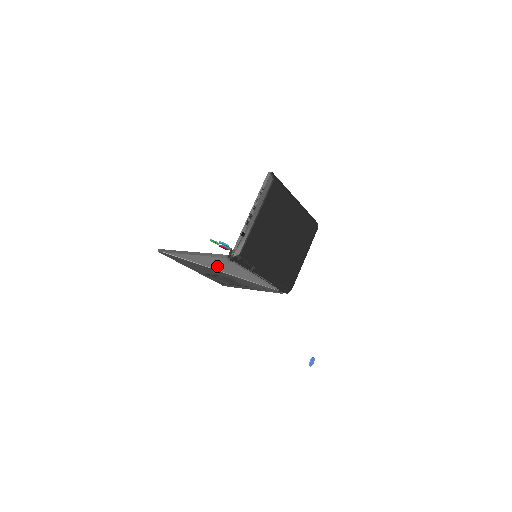
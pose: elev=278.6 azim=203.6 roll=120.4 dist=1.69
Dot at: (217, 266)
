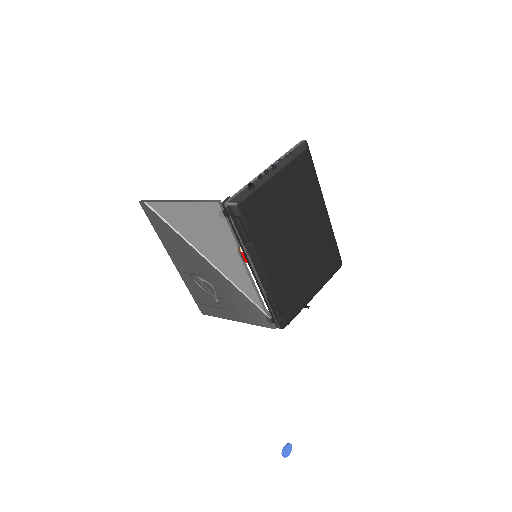
Dot at: (203, 239)
